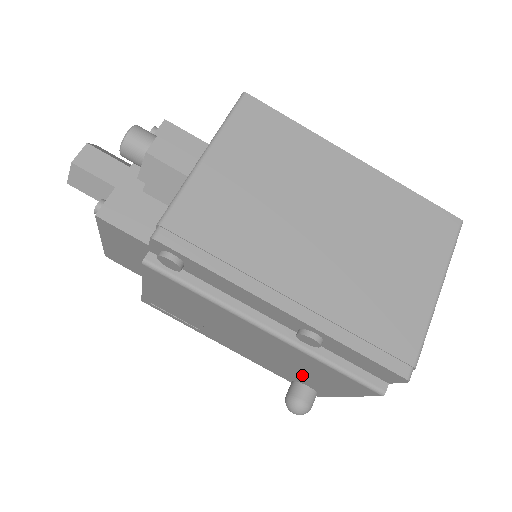
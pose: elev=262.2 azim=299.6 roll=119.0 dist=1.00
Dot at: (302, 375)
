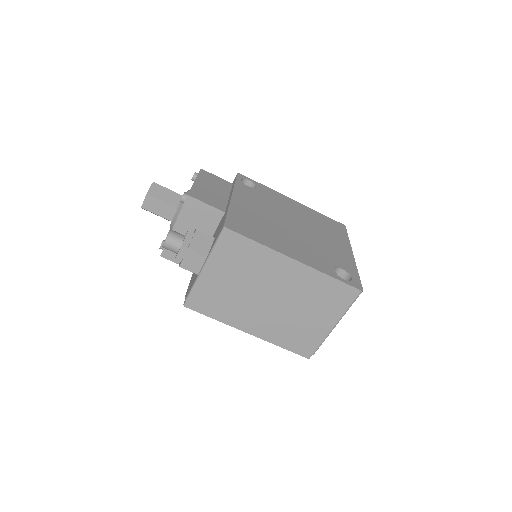
Dot at: occluded
